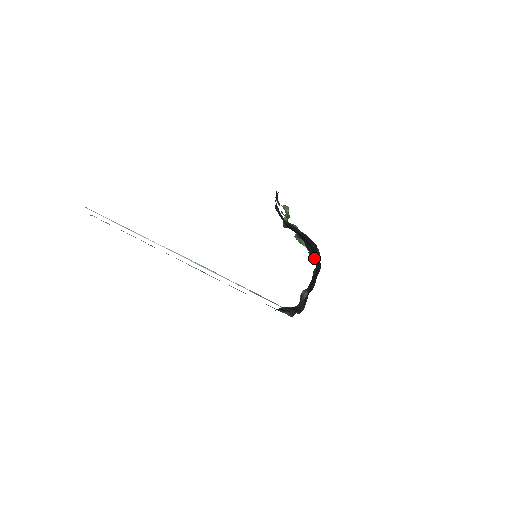
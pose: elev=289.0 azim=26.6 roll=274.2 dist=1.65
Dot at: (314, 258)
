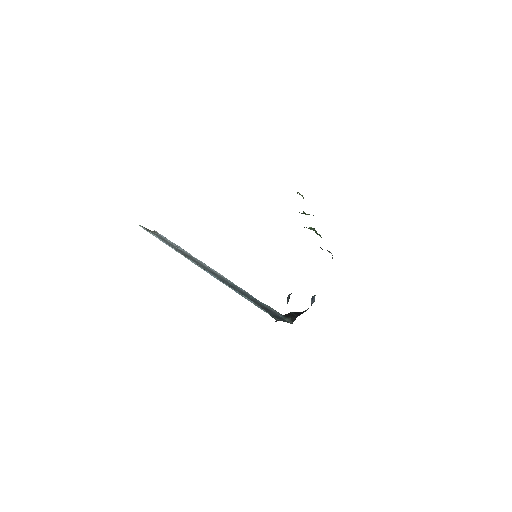
Dot at: (328, 251)
